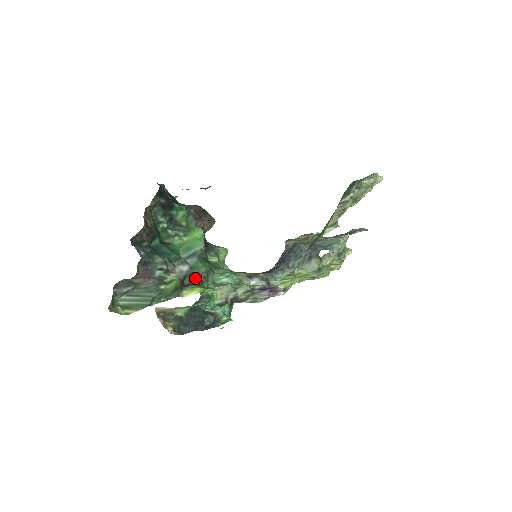
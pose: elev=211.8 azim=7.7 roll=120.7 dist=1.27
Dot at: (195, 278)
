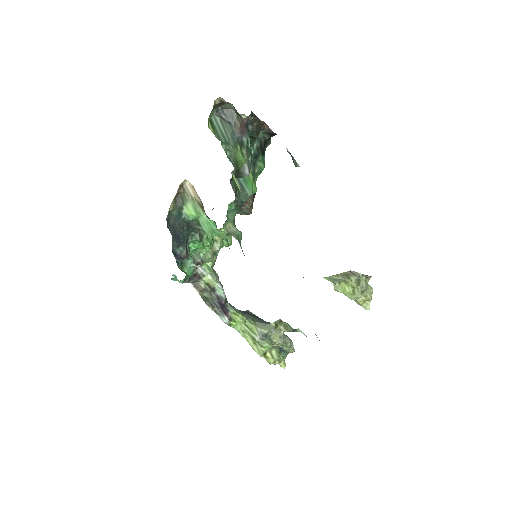
Dot at: (235, 193)
